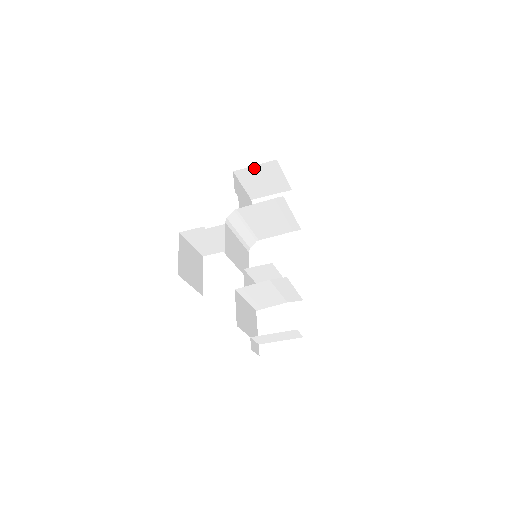
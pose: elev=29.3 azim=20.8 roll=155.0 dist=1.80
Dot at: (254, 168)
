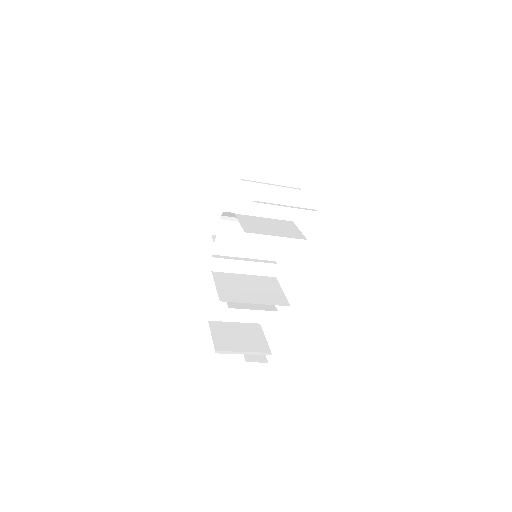
Dot at: occluded
